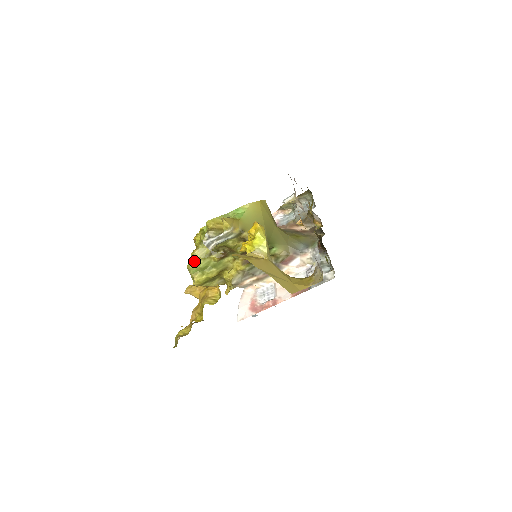
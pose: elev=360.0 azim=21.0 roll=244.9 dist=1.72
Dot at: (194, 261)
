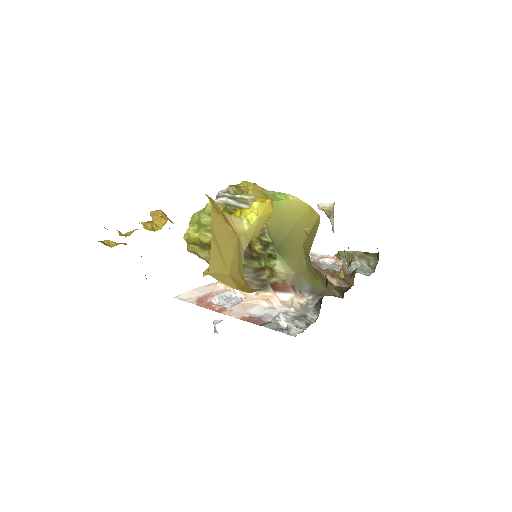
Dot at: (201, 210)
